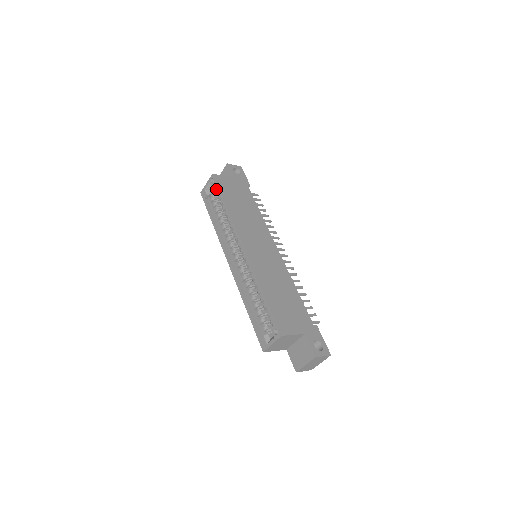
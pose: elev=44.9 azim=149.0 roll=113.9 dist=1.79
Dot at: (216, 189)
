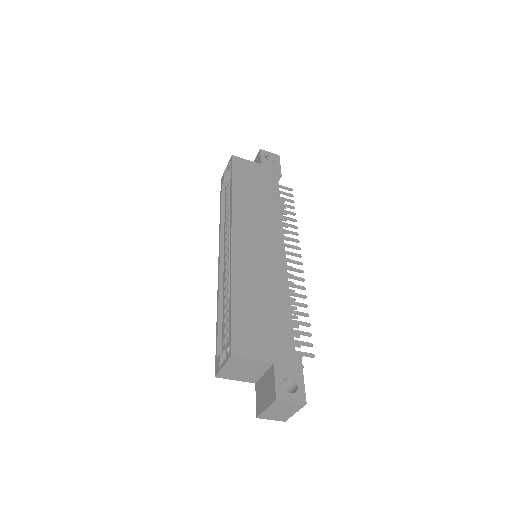
Dot at: occluded
